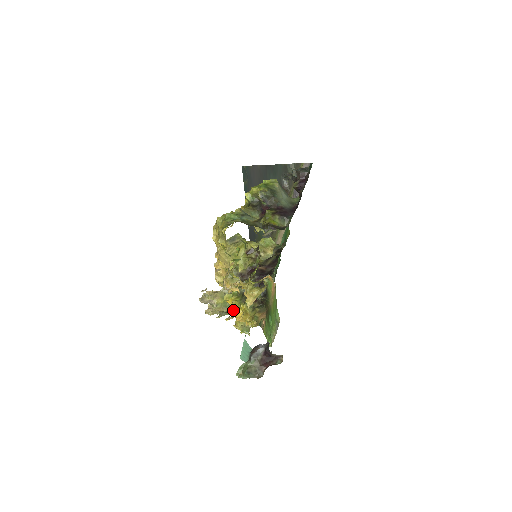
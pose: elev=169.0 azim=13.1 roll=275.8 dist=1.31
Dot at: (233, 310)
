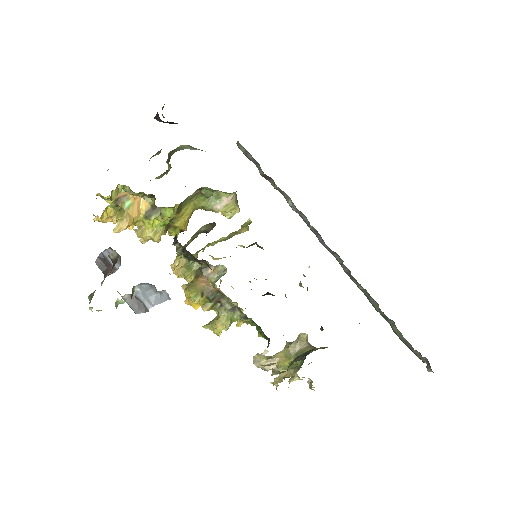
Dot at: (290, 362)
